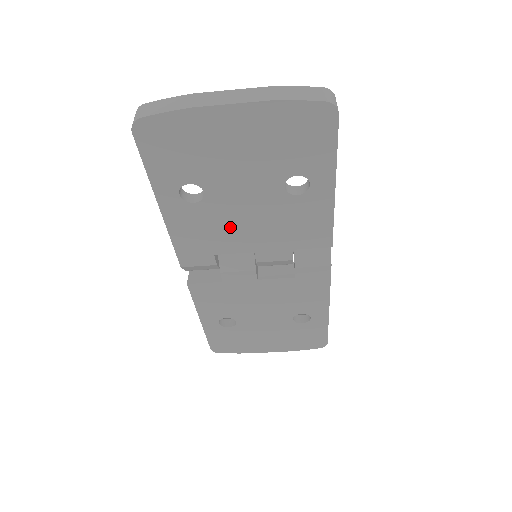
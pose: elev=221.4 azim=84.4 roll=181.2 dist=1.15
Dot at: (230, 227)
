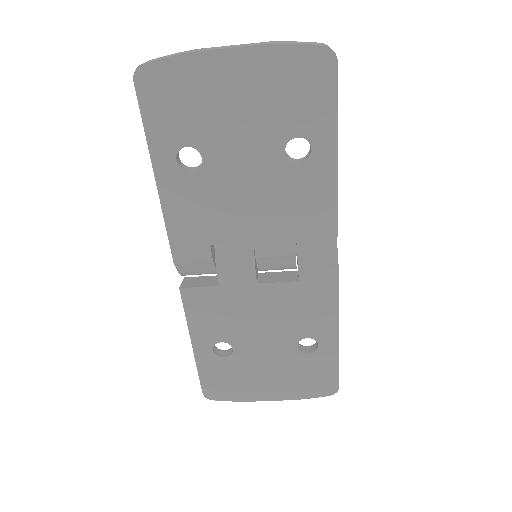
Dot at: (228, 206)
